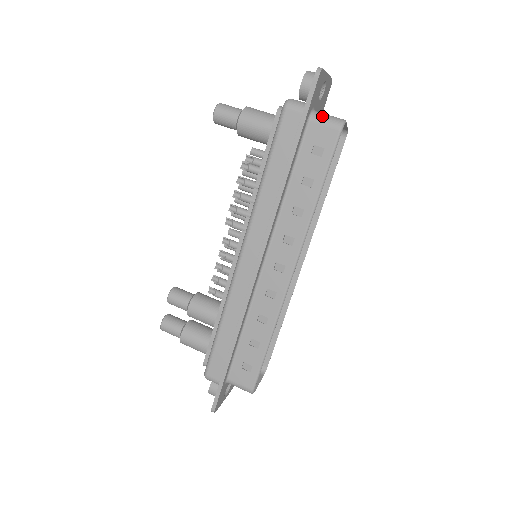
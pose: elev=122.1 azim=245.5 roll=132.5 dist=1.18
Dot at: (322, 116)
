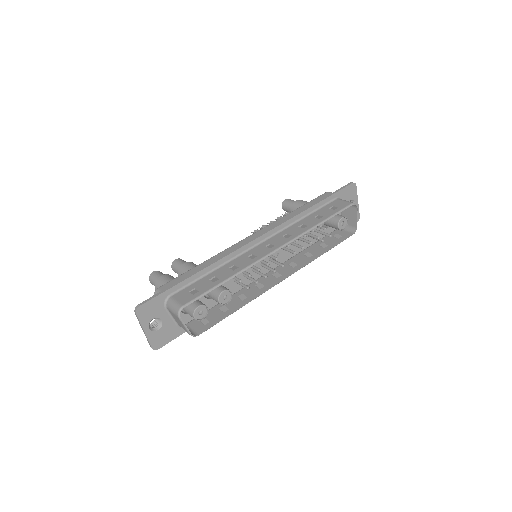
Dot at: (345, 200)
